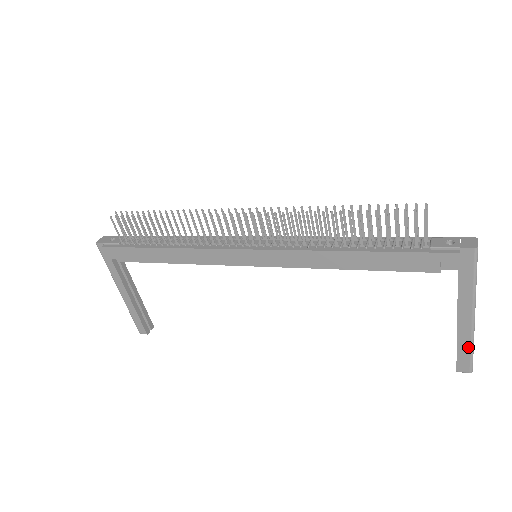
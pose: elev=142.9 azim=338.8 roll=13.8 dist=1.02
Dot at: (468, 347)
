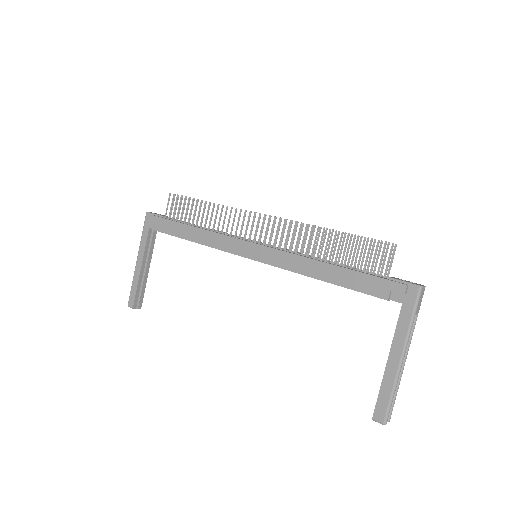
Dot at: (389, 390)
